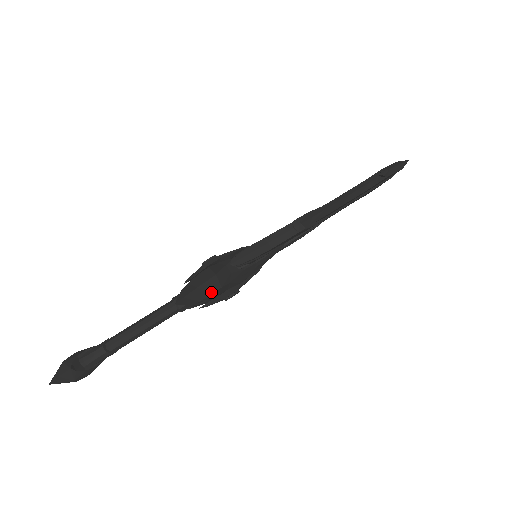
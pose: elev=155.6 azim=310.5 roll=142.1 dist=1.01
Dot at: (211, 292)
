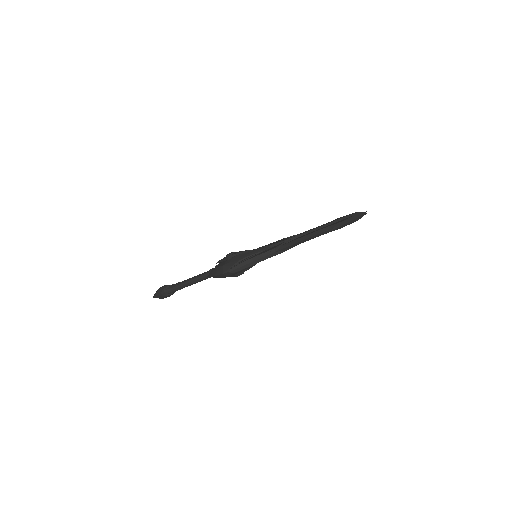
Dot at: (223, 277)
